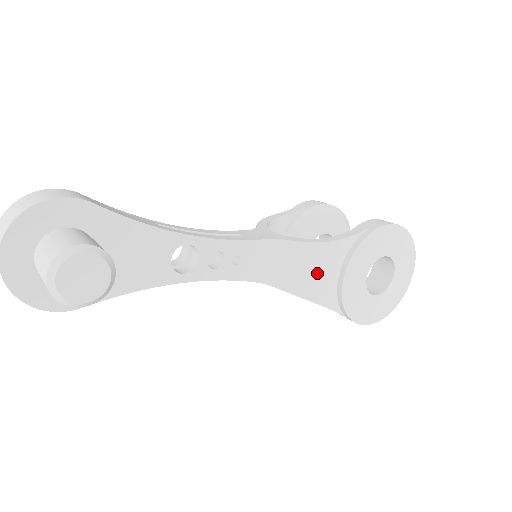
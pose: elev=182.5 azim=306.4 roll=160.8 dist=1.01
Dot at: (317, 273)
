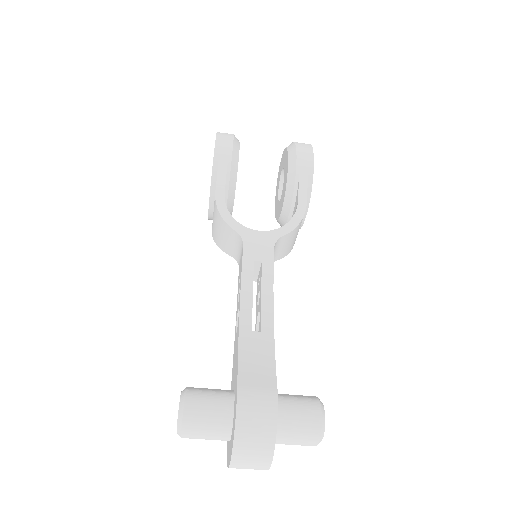
Dot at: occluded
